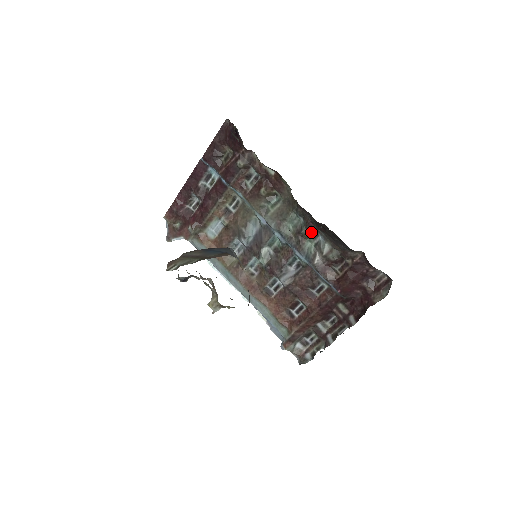
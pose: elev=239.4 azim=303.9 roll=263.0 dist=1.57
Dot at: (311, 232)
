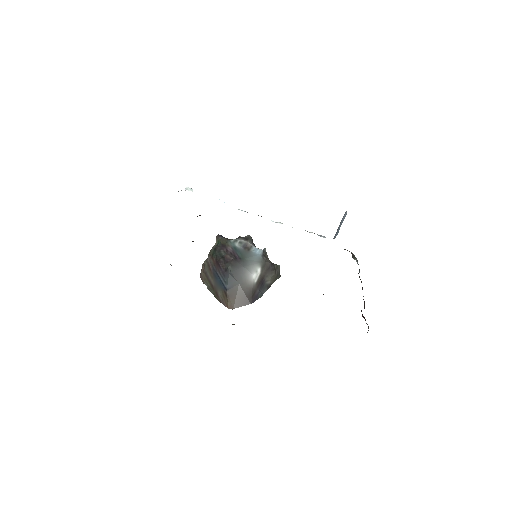
Dot at: occluded
